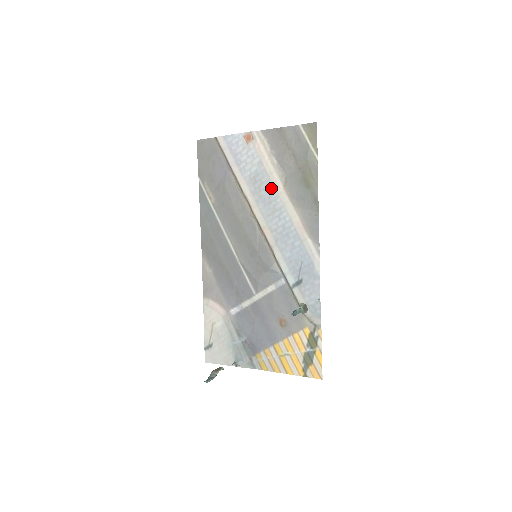
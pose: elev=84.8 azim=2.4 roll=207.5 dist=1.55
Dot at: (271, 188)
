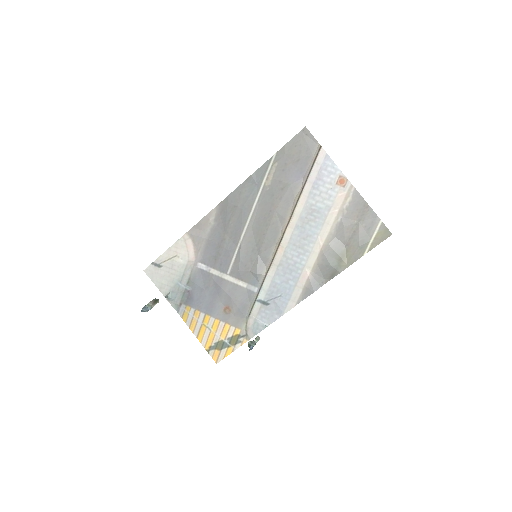
Dot at: (316, 232)
